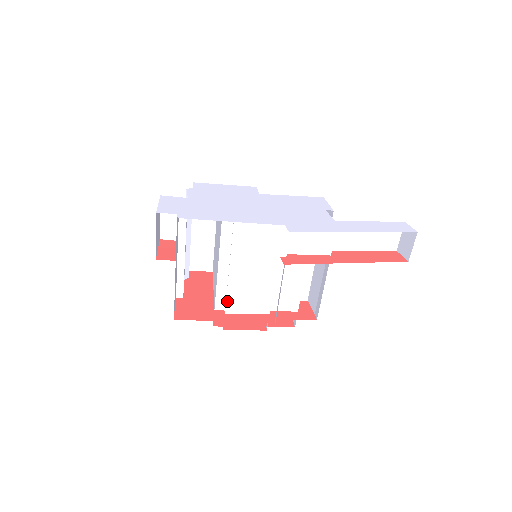
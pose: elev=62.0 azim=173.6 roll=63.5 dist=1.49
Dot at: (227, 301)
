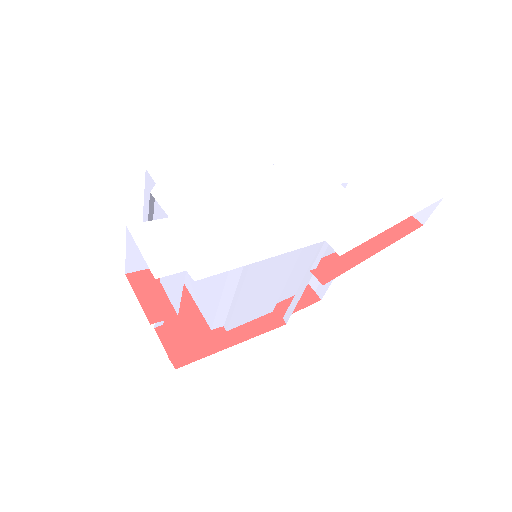
Dot at: (231, 321)
